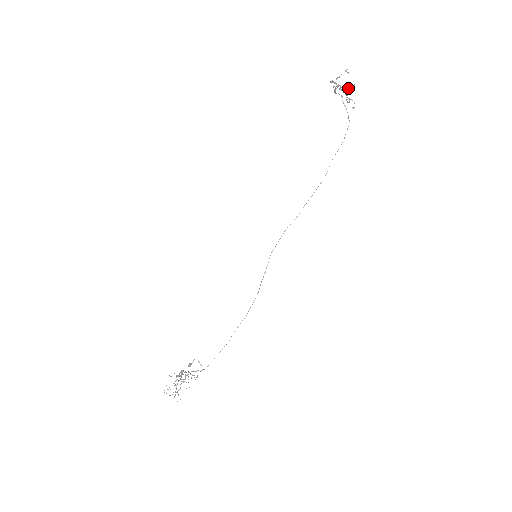
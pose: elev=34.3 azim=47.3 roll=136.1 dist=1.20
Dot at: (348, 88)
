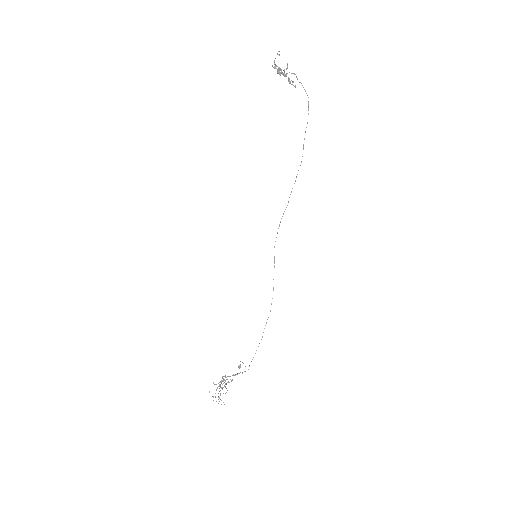
Dot at: (283, 70)
